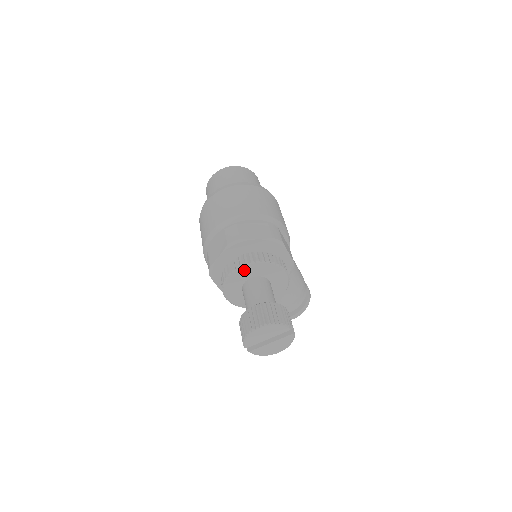
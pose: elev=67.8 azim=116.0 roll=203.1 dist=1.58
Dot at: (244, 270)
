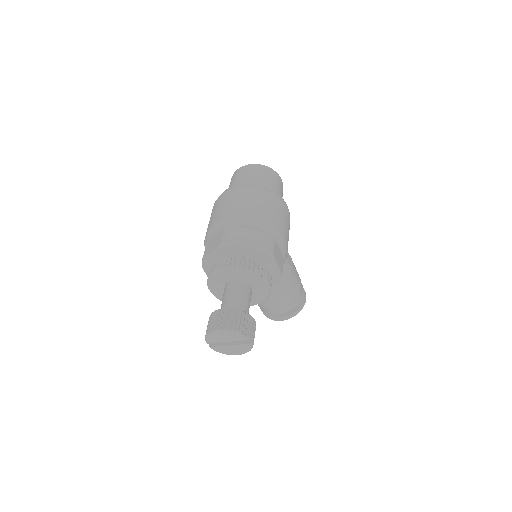
Dot at: (228, 272)
